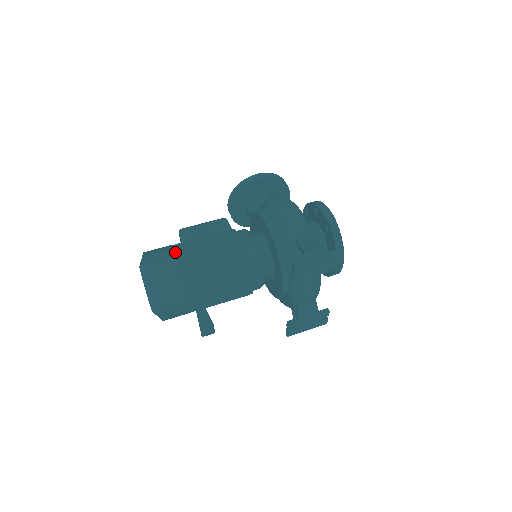
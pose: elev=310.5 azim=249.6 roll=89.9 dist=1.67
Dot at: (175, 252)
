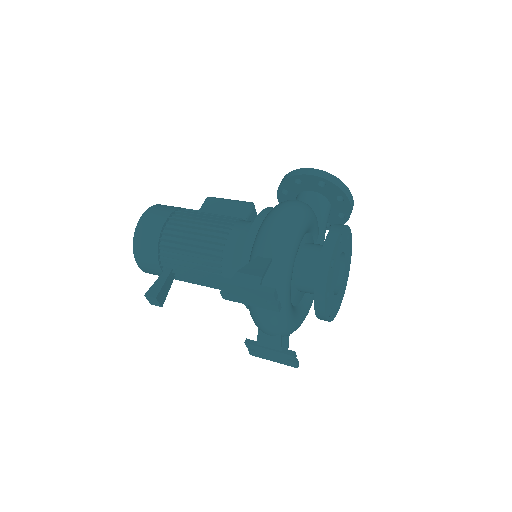
Dot at: (173, 215)
